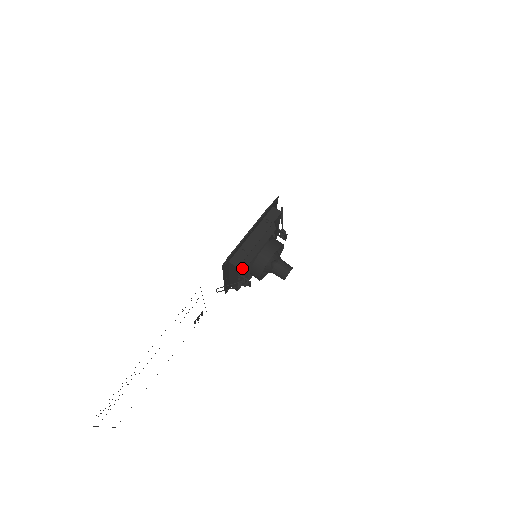
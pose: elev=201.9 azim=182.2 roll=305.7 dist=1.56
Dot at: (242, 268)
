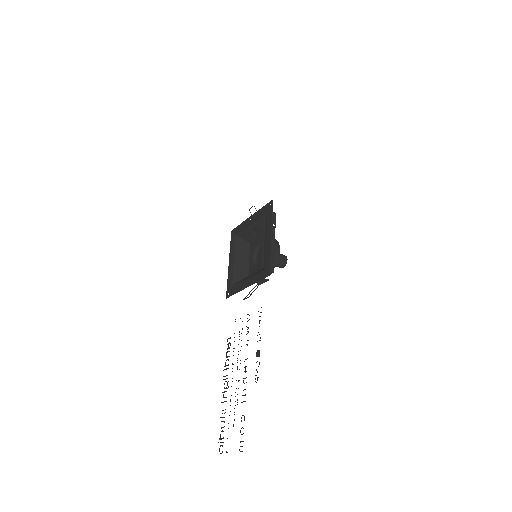
Dot at: occluded
